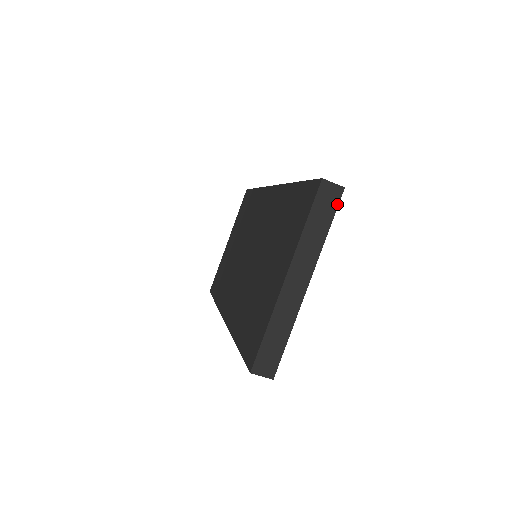
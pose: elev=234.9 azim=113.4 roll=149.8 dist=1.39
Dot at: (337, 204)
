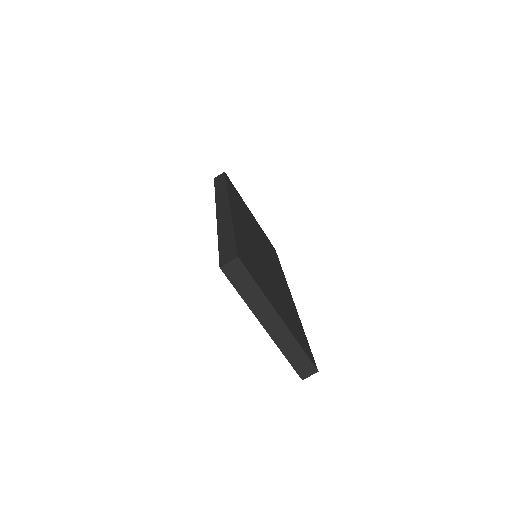
Dot at: (245, 269)
